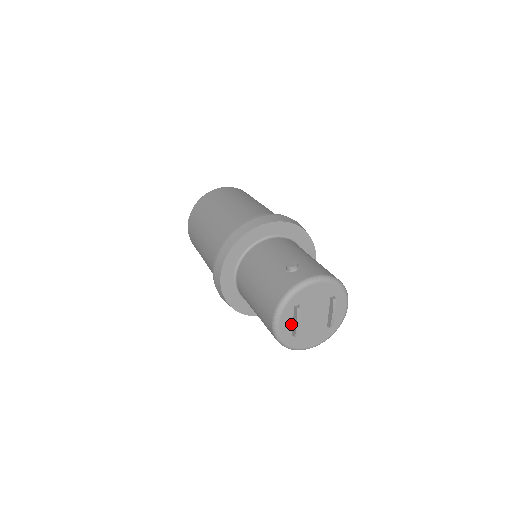
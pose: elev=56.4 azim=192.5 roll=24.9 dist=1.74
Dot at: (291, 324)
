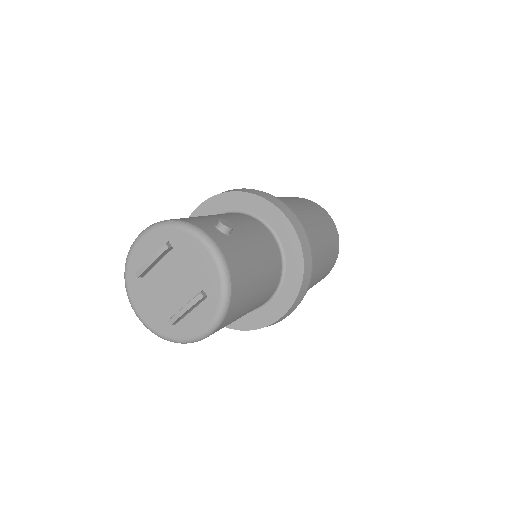
Dot at: (149, 257)
